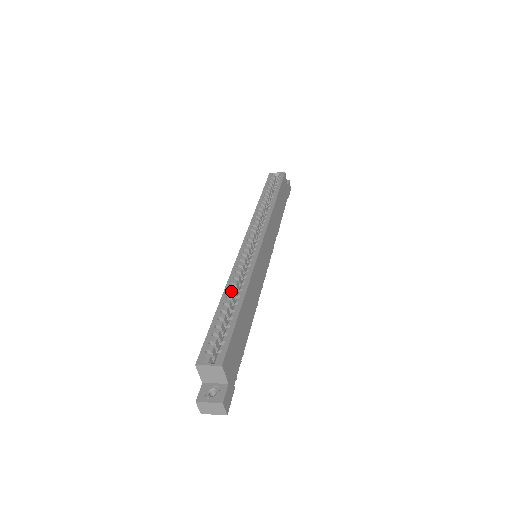
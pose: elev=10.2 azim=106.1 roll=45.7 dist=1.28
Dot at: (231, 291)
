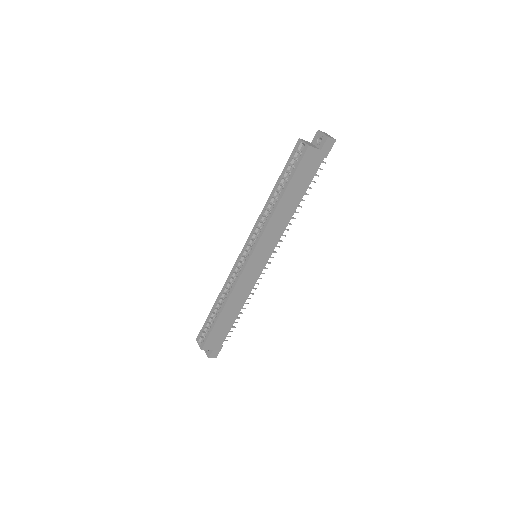
Dot at: (222, 296)
